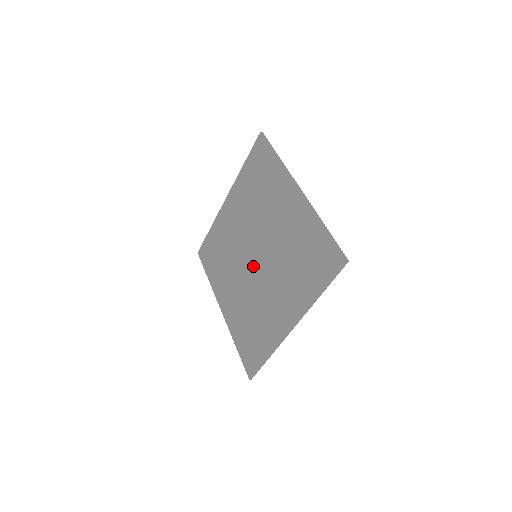
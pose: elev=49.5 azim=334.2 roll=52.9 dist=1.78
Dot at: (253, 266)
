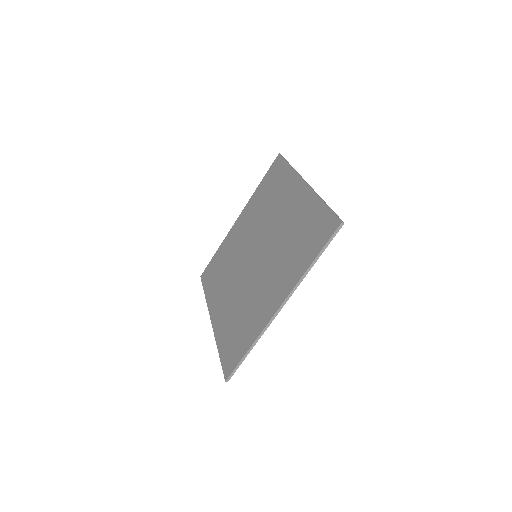
Dot at: (251, 265)
